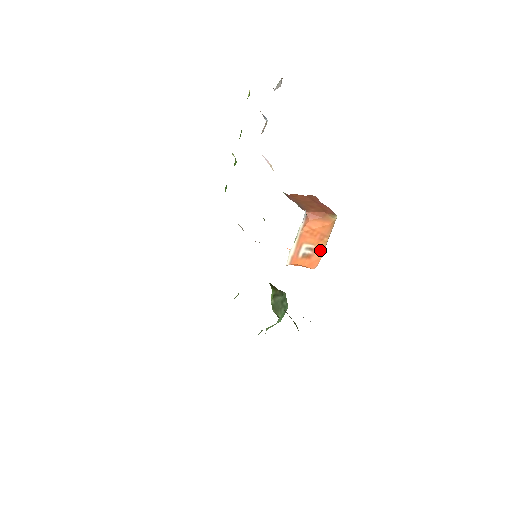
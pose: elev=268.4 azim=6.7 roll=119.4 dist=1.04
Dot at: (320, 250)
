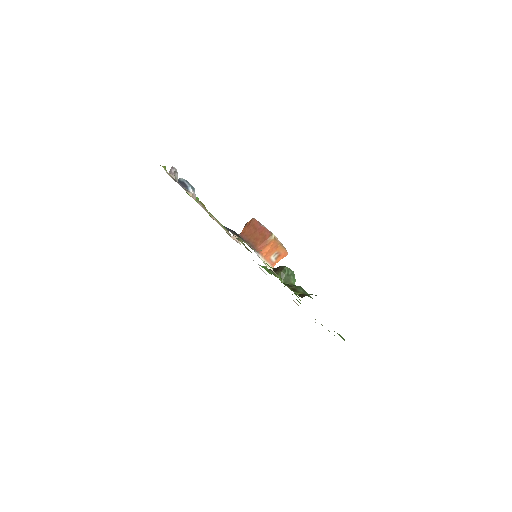
Dot at: (281, 250)
